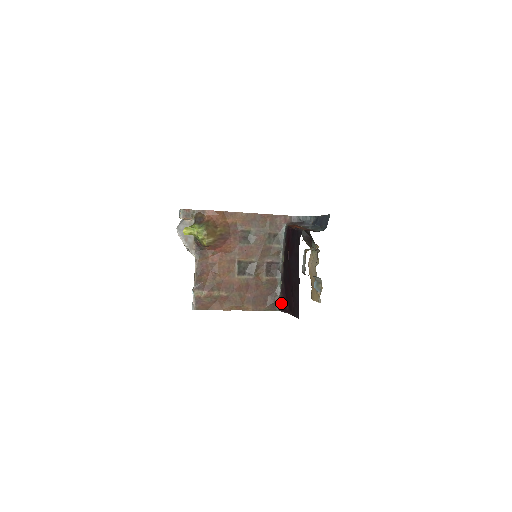
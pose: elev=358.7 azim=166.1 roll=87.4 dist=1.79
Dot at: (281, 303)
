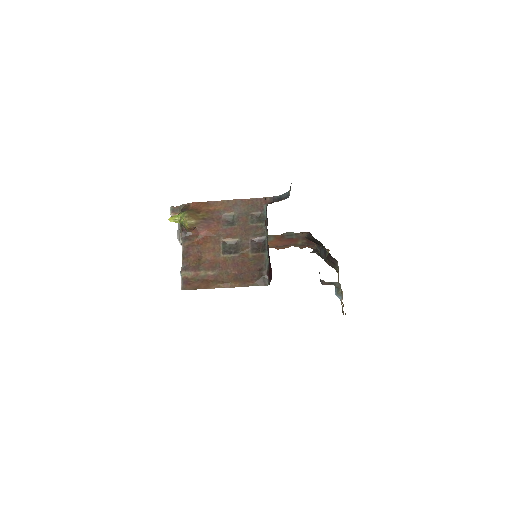
Dot at: (269, 275)
